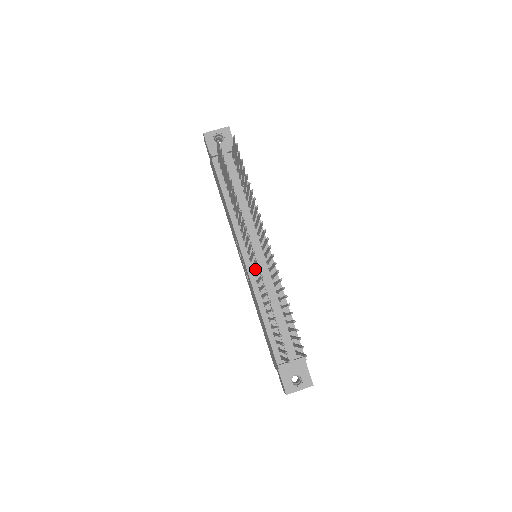
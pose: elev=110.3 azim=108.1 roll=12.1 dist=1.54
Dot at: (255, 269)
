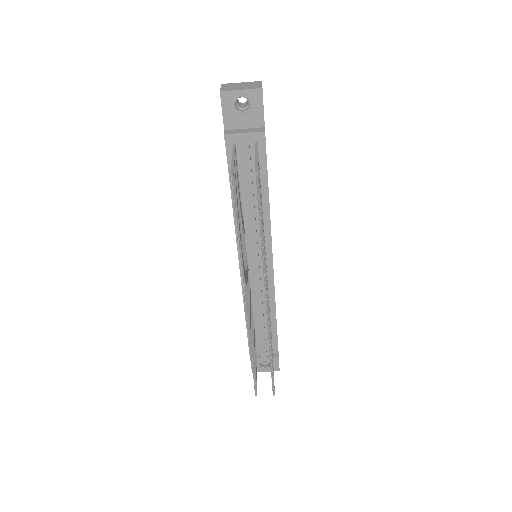
Dot at: (250, 278)
